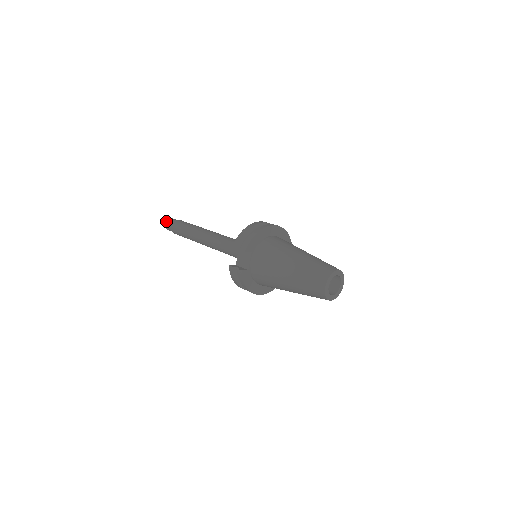
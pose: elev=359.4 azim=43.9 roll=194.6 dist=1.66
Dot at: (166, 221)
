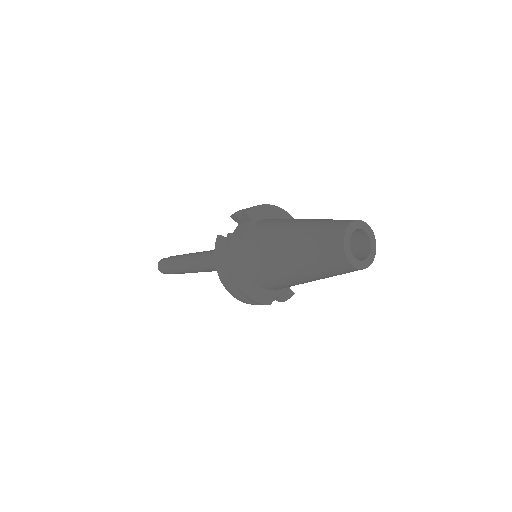
Dot at: occluded
